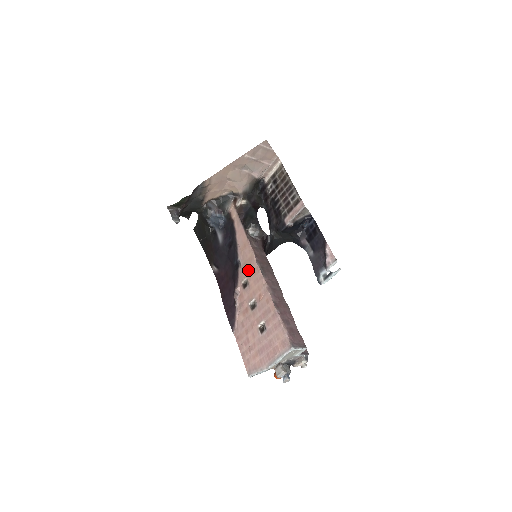
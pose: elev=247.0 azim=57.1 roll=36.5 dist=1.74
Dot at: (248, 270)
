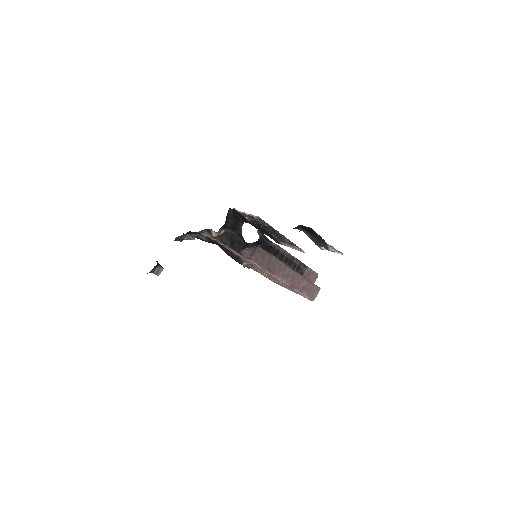
Dot at: occluded
